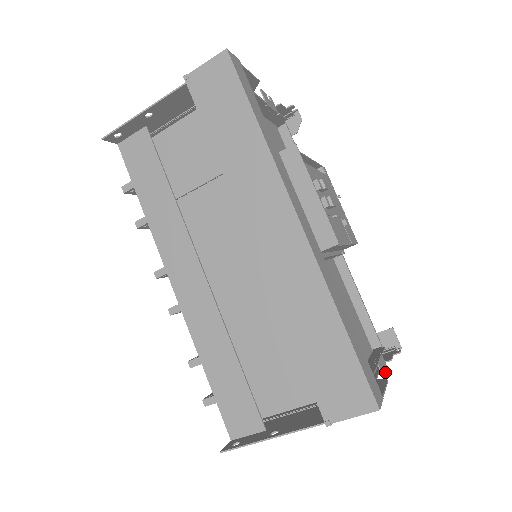
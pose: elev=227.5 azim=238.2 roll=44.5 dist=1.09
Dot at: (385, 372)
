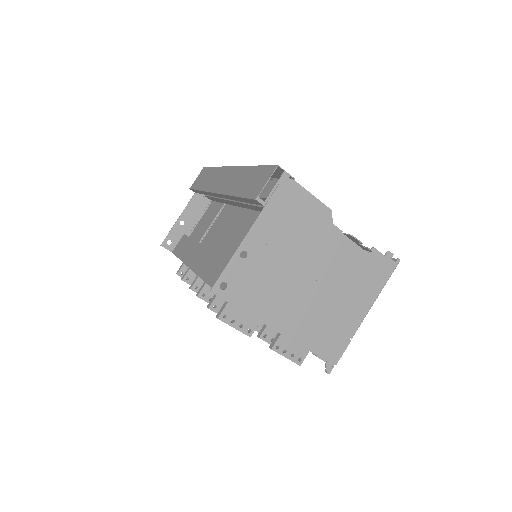
Dot at: (359, 242)
